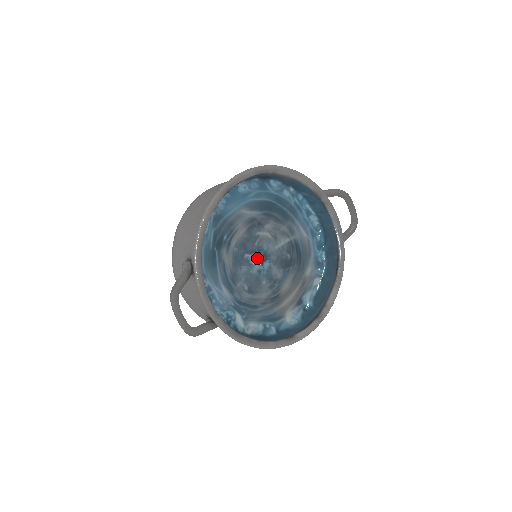
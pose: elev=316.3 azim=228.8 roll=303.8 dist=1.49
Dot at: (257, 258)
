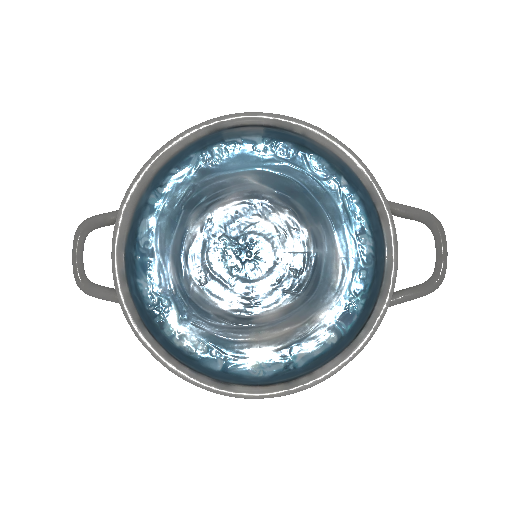
Dot at: (239, 249)
